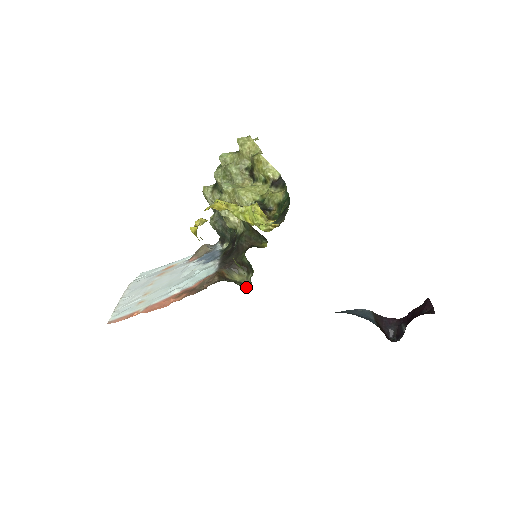
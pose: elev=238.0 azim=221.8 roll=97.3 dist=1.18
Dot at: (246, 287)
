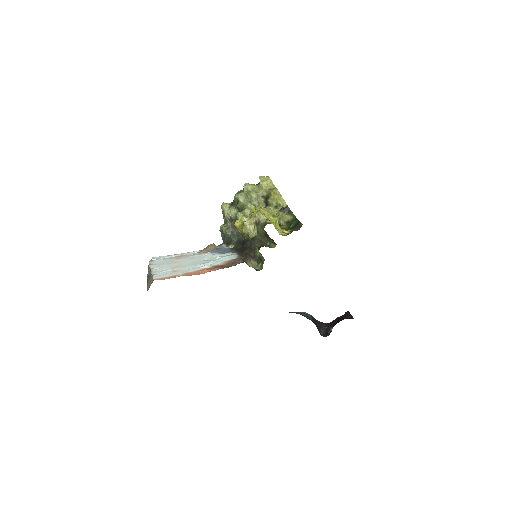
Dot at: occluded
